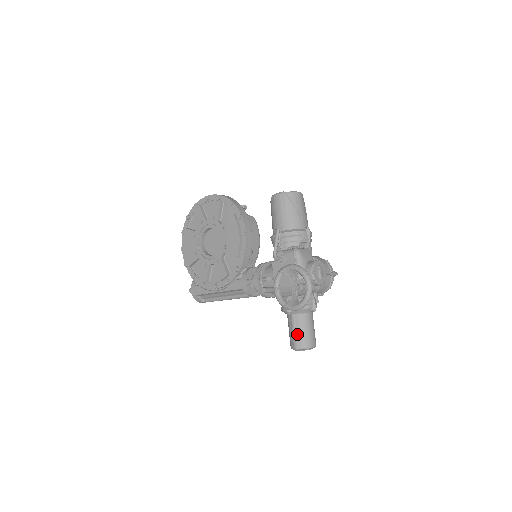
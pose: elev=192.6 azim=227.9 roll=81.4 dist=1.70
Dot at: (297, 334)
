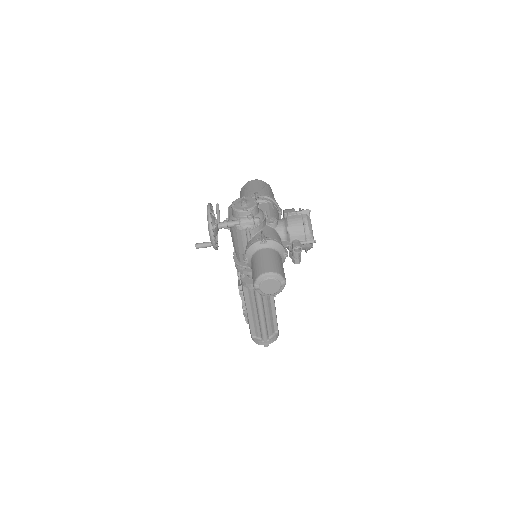
Dot at: (253, 273)
